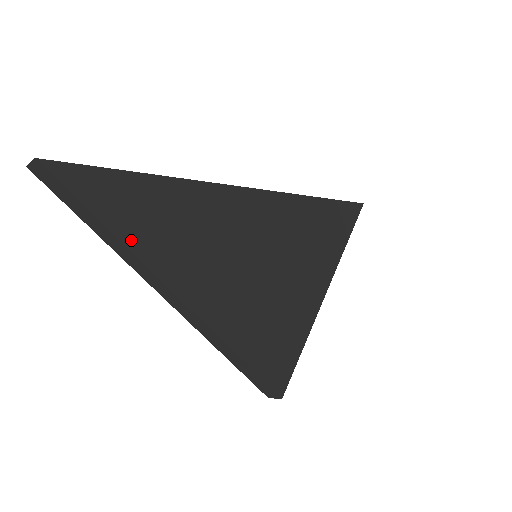
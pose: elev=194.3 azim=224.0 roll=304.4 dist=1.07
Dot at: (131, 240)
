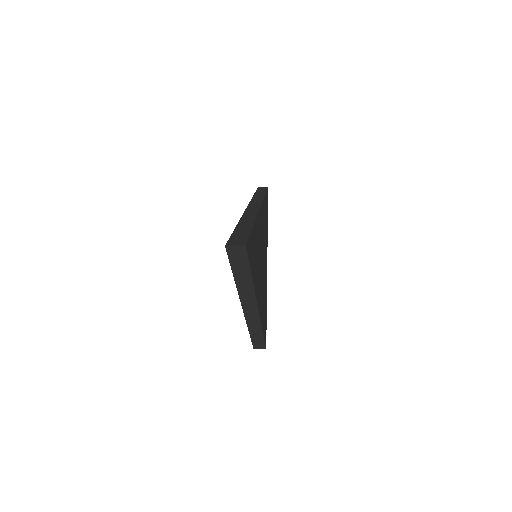
Dot at: (254, 281)
